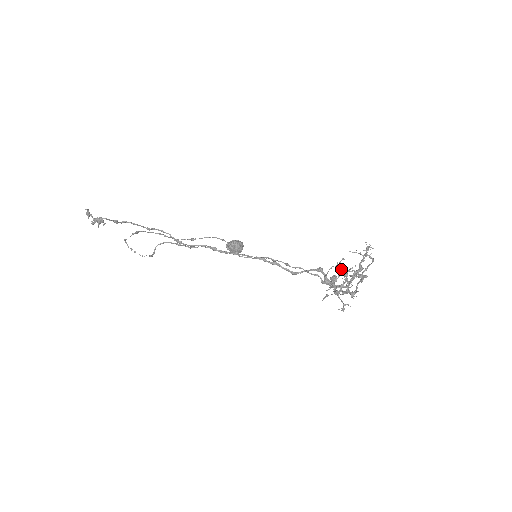
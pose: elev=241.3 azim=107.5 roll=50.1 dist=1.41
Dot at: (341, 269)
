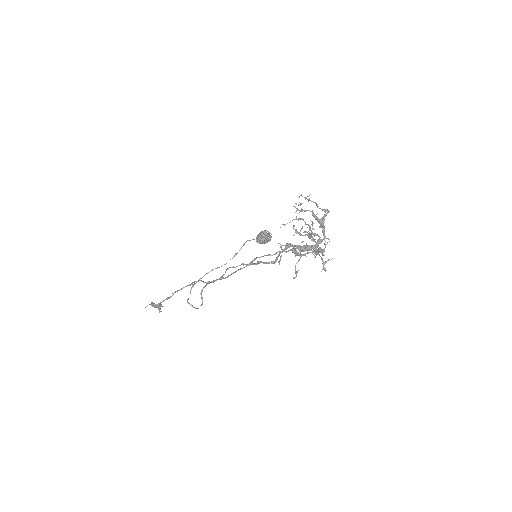
Dot at: occluded
